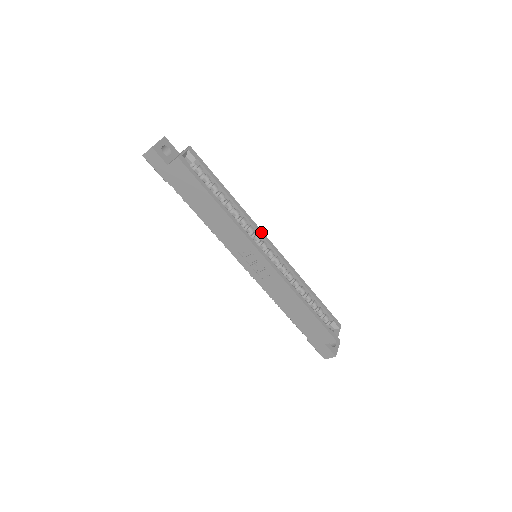
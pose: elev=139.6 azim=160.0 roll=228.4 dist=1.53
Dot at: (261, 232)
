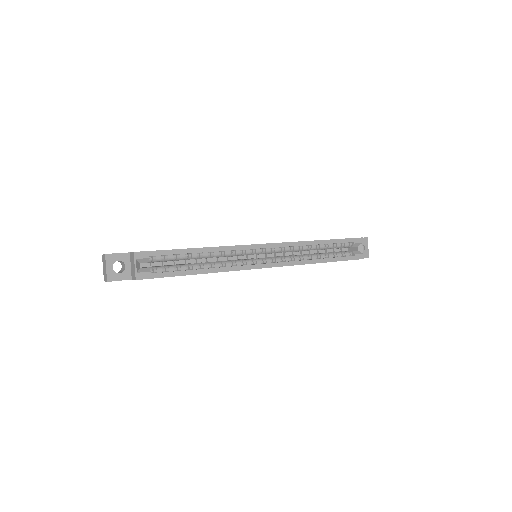
Dot at: (248, 247)
